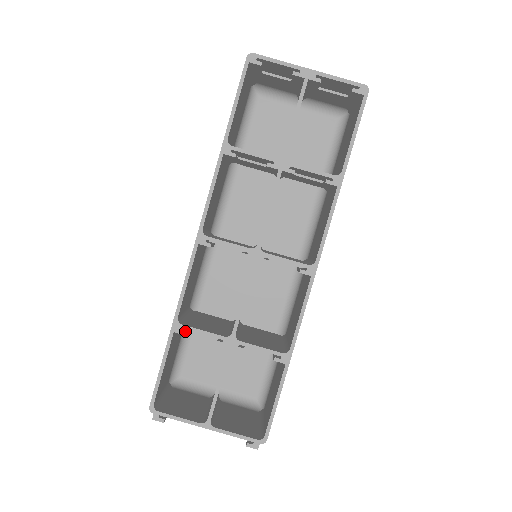
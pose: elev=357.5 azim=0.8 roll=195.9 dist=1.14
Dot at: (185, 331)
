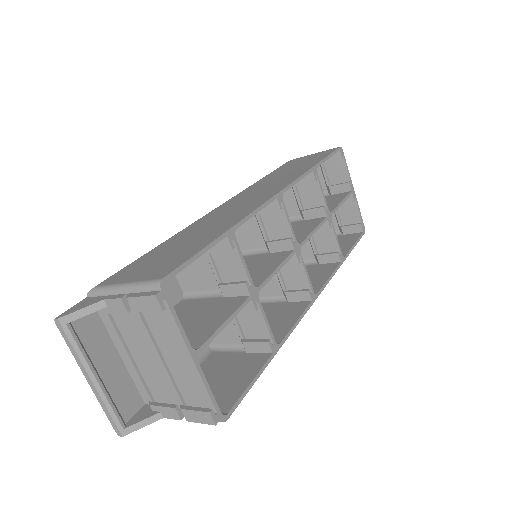
Dot at: (233, 245)
